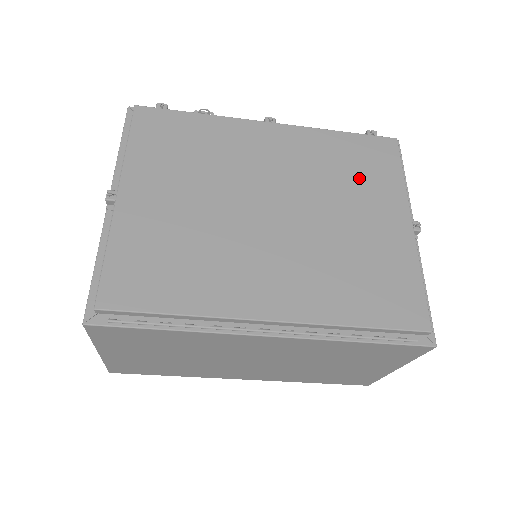
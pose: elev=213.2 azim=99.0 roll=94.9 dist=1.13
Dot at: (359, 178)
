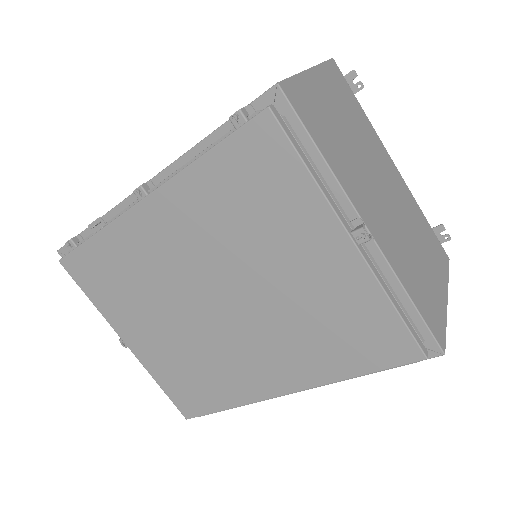
Dot at: (263, 215)
